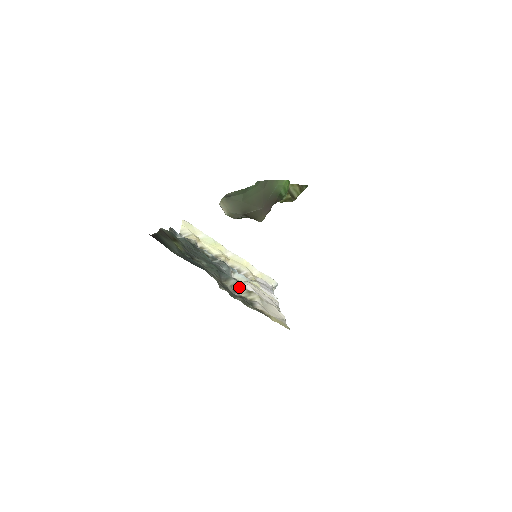
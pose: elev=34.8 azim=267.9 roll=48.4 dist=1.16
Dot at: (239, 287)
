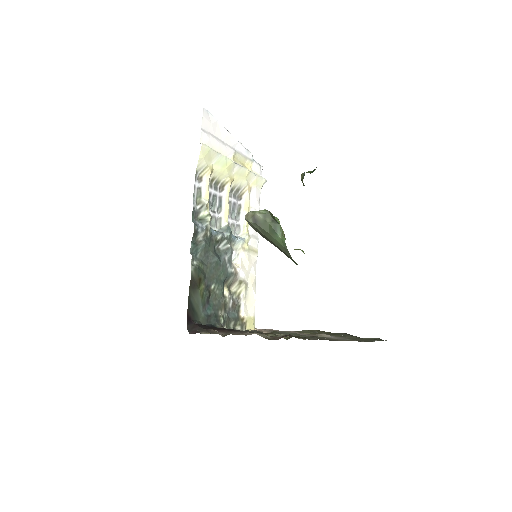
Dot at: (234, 280)
